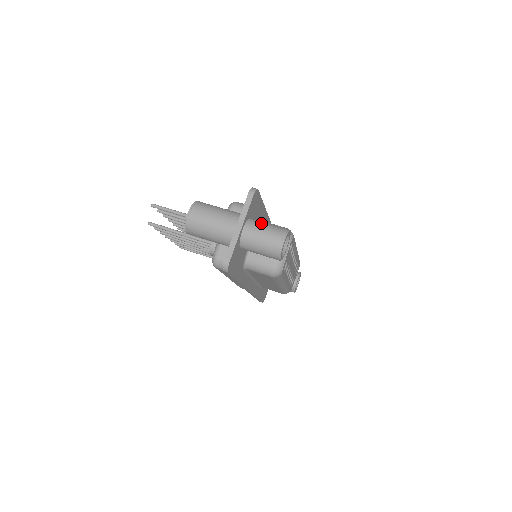
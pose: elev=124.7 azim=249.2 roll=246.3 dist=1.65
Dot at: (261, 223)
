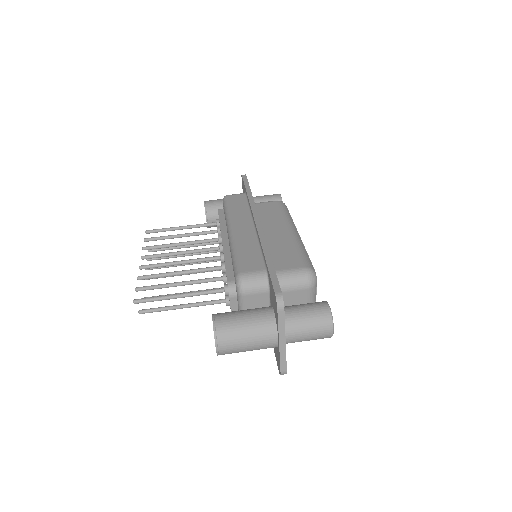
Dot at: (299, 321)
